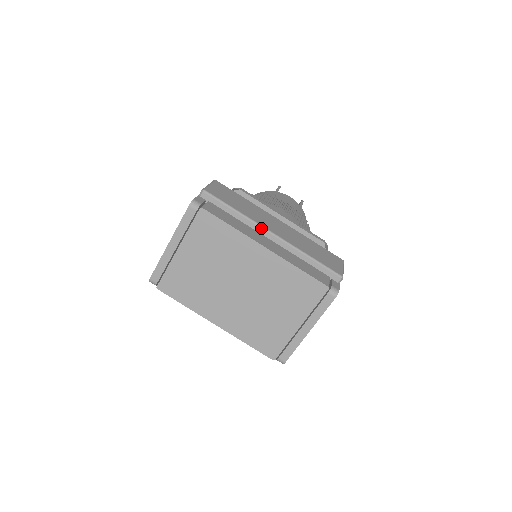
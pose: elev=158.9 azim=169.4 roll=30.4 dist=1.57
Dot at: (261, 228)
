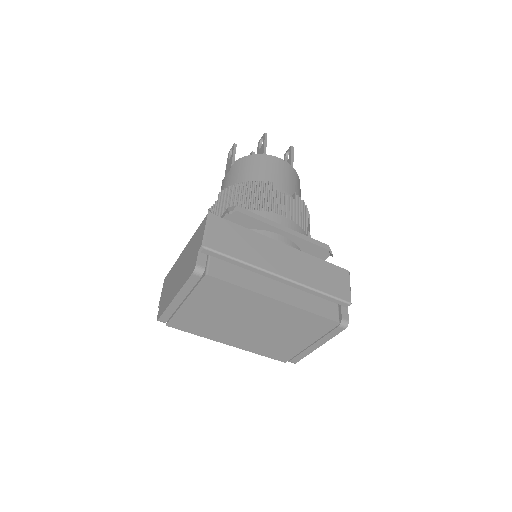
Dot at: (269, 274)
